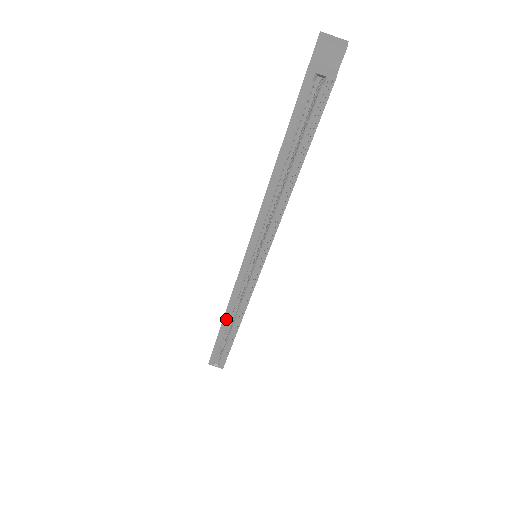
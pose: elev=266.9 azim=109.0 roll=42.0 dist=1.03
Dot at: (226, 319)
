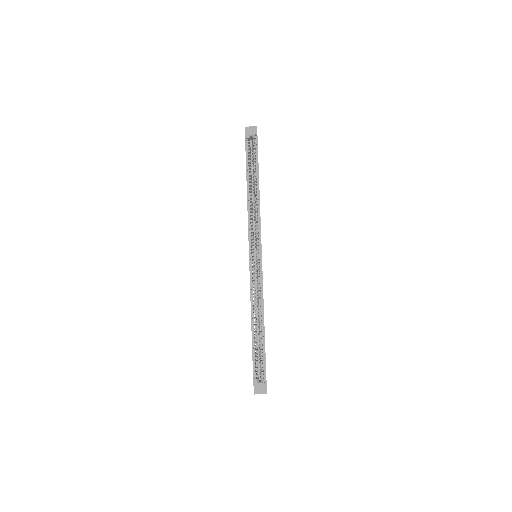
Dot at: (253, 318)
